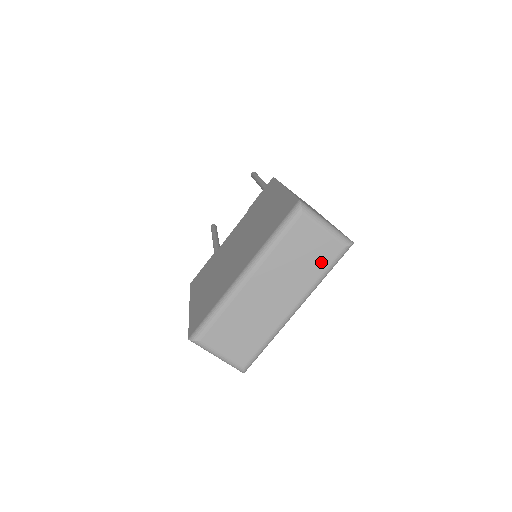
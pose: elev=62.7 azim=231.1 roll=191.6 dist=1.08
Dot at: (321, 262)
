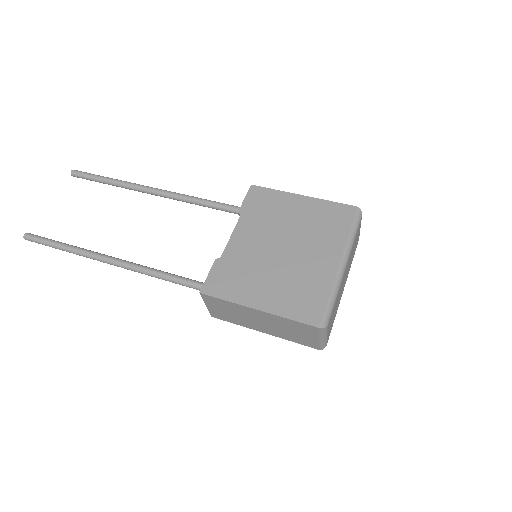
Dot at: occluded
